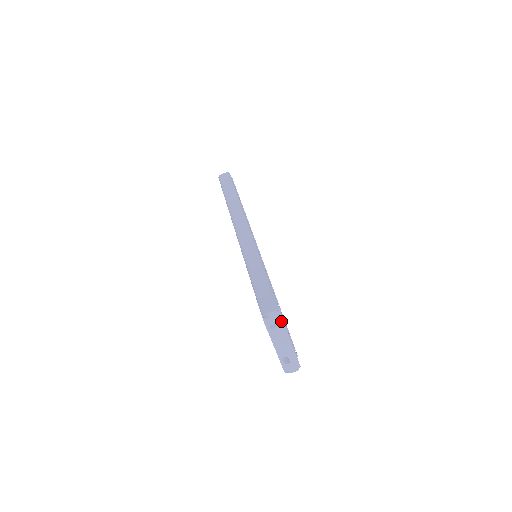
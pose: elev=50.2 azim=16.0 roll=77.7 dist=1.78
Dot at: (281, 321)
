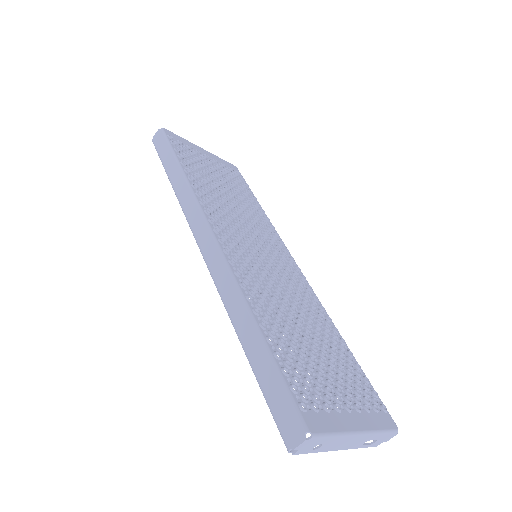
Dot at: (325, 438)
